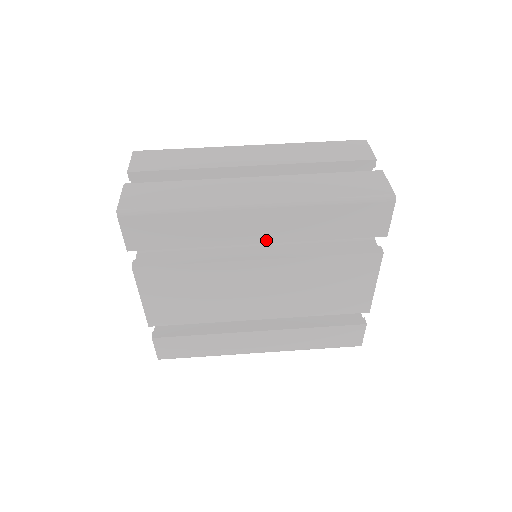
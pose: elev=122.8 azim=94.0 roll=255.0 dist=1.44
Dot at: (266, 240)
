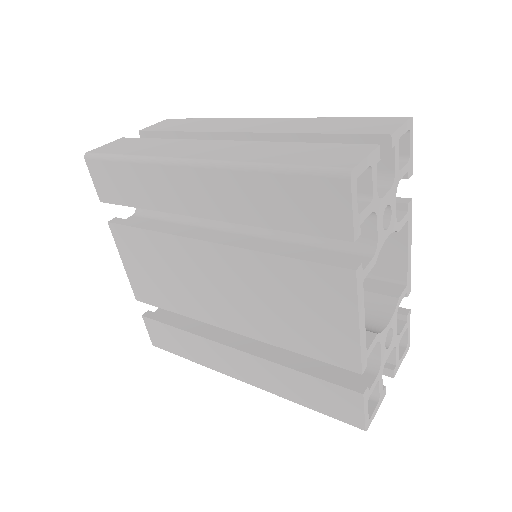
Dot at: (208, 214)
